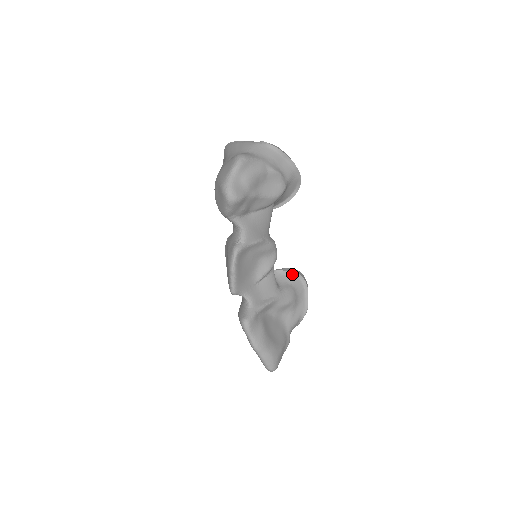
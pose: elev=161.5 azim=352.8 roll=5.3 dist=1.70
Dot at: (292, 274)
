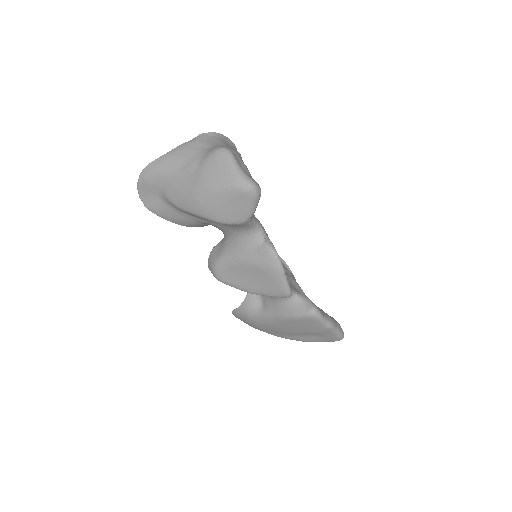
Dot at: occluded
